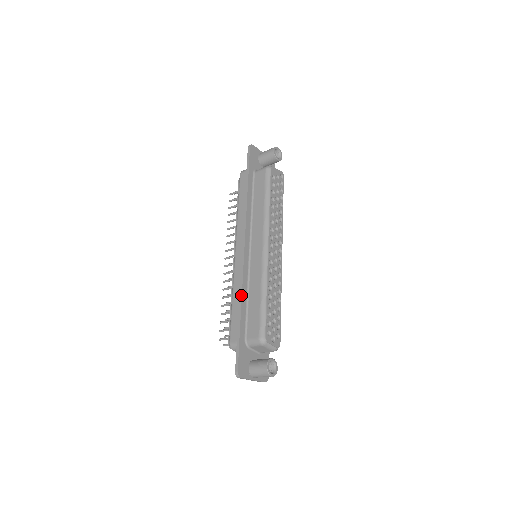
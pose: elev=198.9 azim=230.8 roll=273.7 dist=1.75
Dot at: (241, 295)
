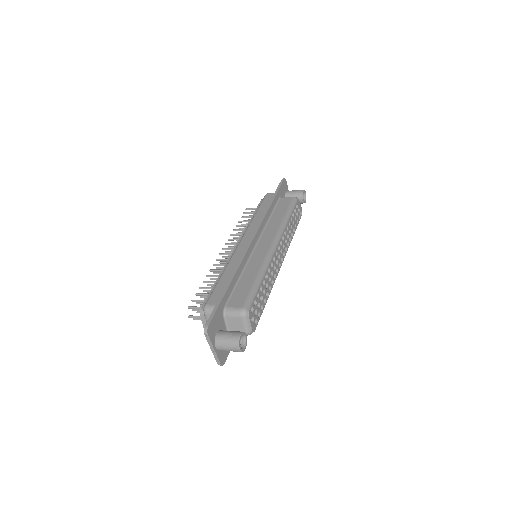
Dot at: (237, 268)
